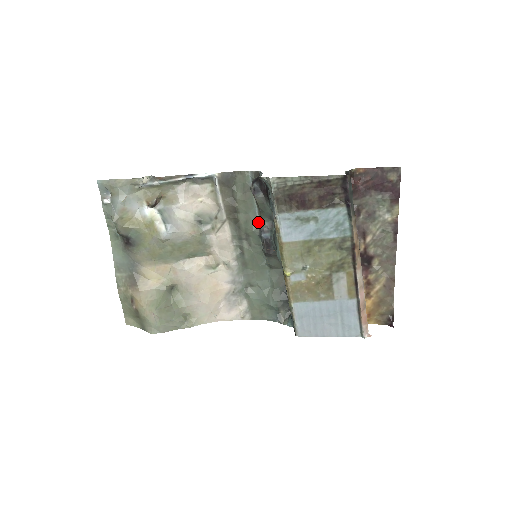
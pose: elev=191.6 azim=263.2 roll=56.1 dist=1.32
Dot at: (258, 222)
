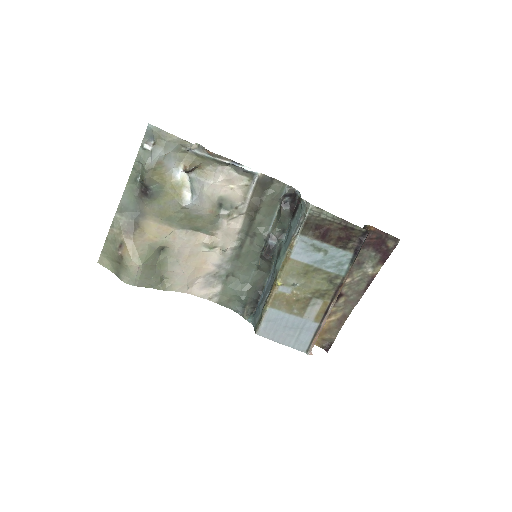
Dot at: (270, 228)
